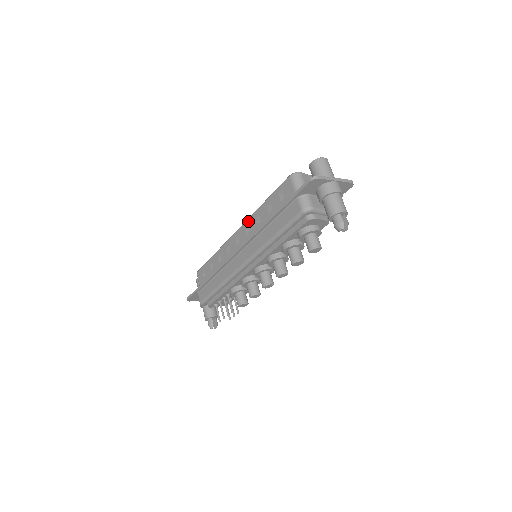
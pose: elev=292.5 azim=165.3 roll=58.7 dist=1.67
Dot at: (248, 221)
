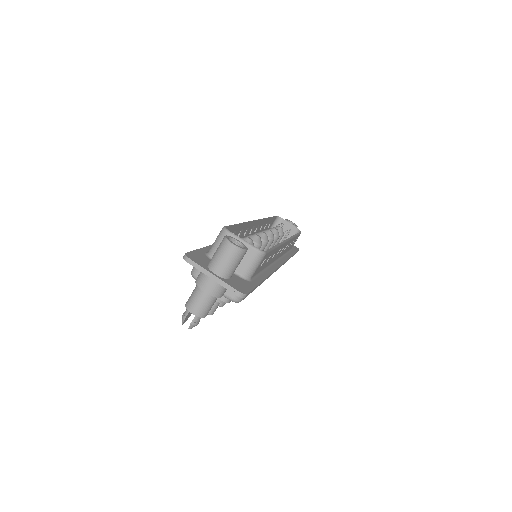
Dot at: occluded
